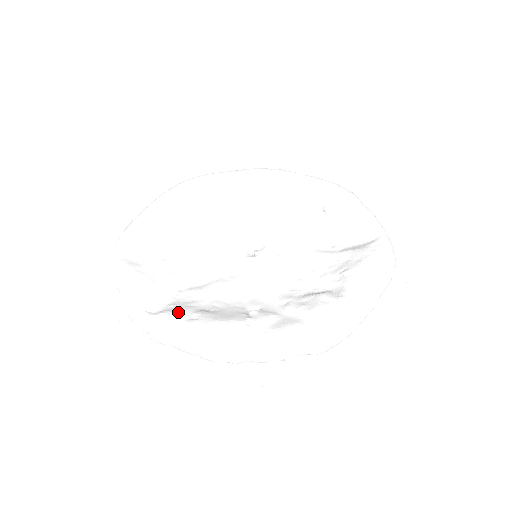
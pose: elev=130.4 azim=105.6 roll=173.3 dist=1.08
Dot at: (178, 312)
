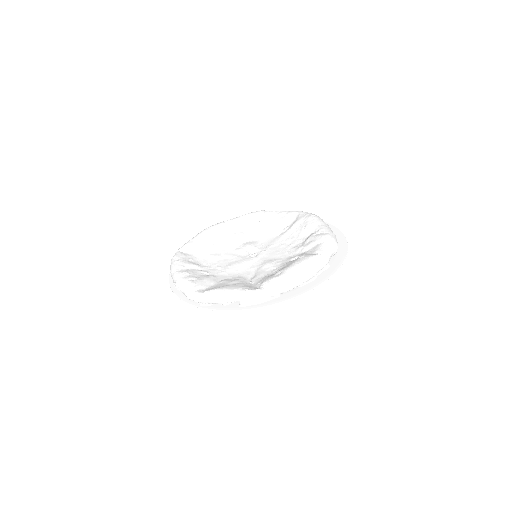
Dot at: (269, 278)
